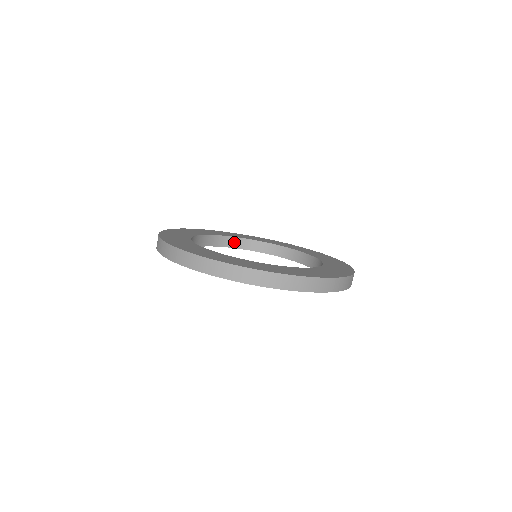
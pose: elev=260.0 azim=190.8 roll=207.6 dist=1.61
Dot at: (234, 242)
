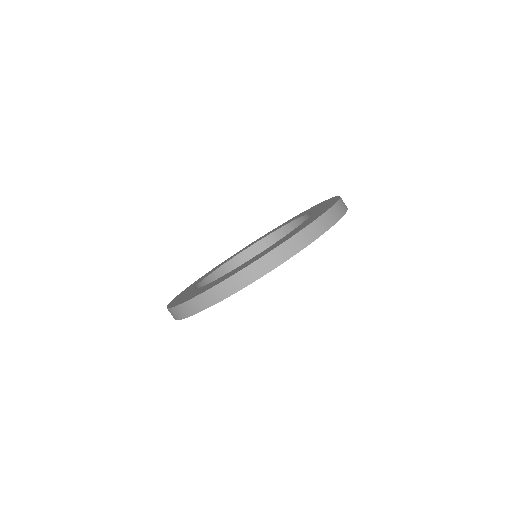
Dot at: (239, 260)
